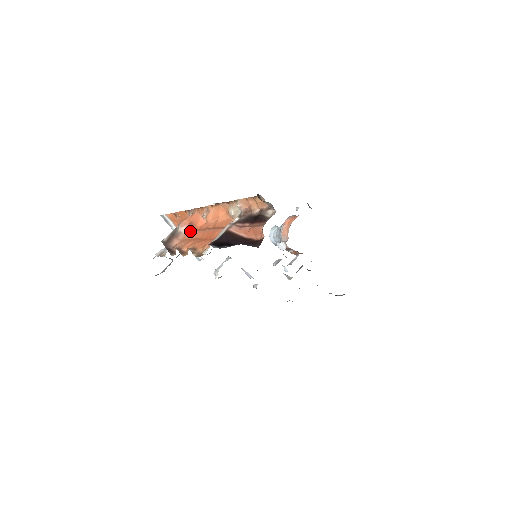
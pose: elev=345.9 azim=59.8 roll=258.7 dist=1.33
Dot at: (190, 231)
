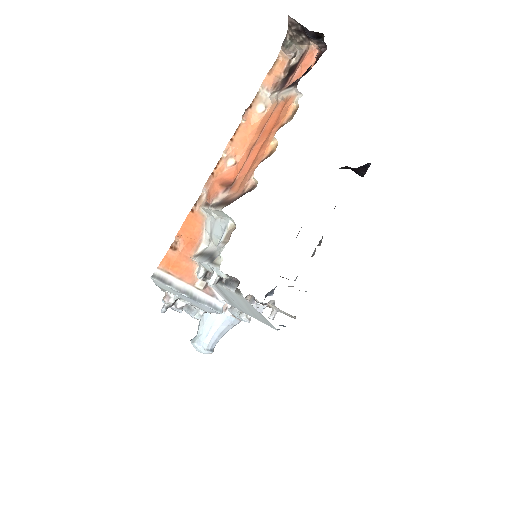
Dot at: (231, 186)
